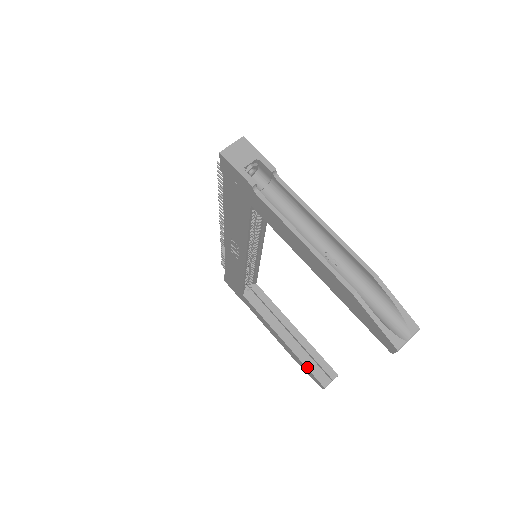
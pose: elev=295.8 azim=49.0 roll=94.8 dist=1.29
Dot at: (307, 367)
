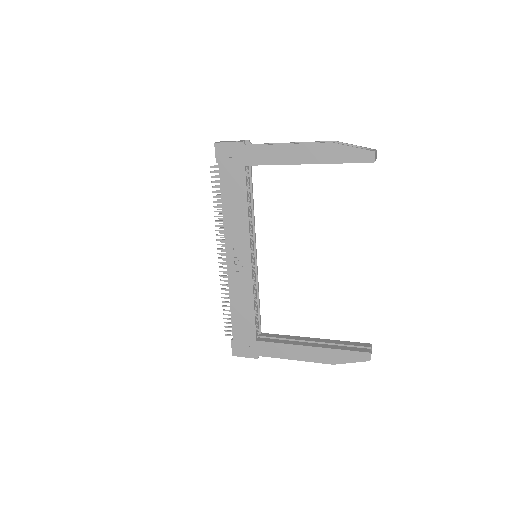
Dot at: (345, 350)
